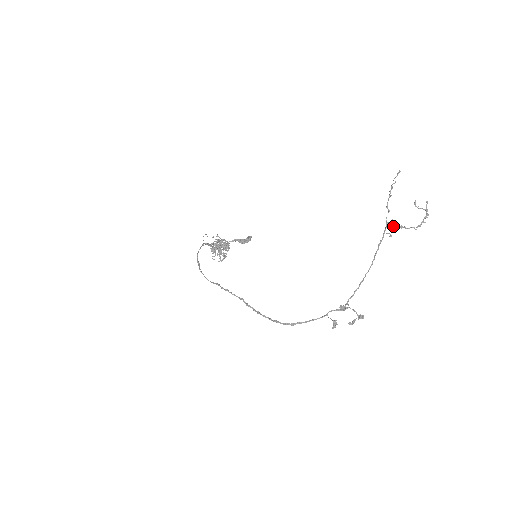
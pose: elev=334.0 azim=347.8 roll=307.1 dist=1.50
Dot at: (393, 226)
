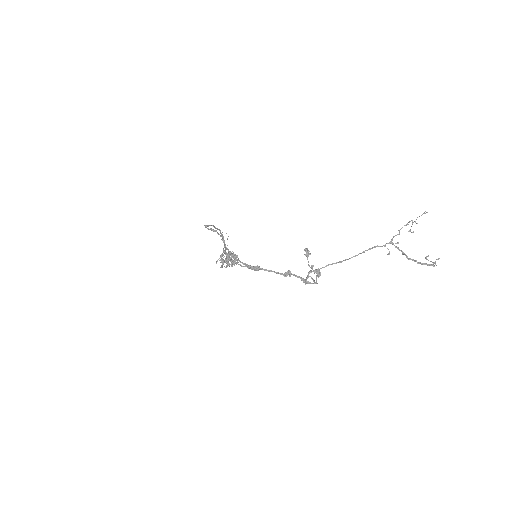
Dot at: (396, 247)
